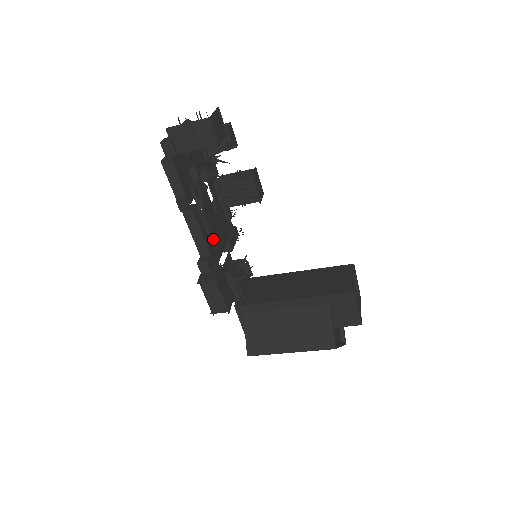
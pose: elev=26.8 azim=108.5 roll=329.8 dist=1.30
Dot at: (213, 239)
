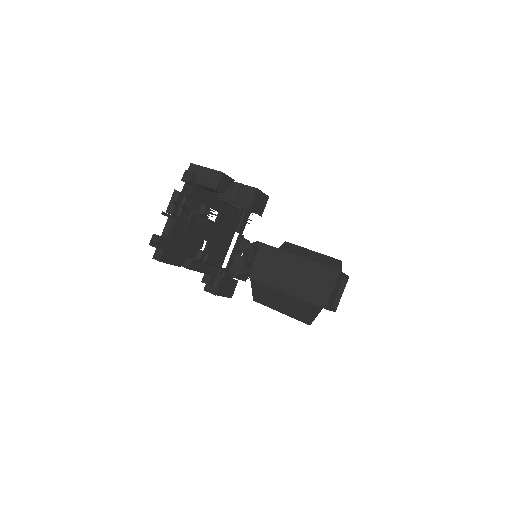
Dot at: (218, 249)
